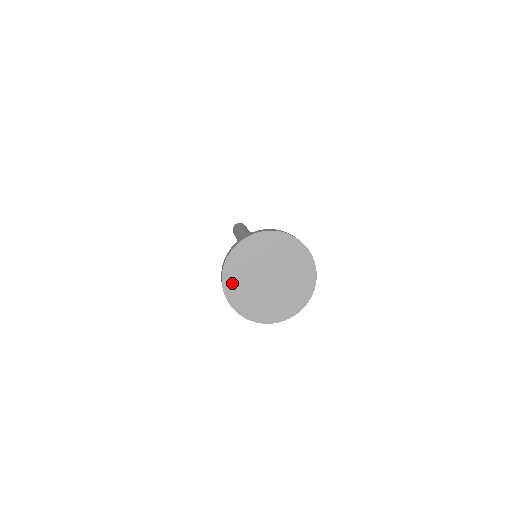
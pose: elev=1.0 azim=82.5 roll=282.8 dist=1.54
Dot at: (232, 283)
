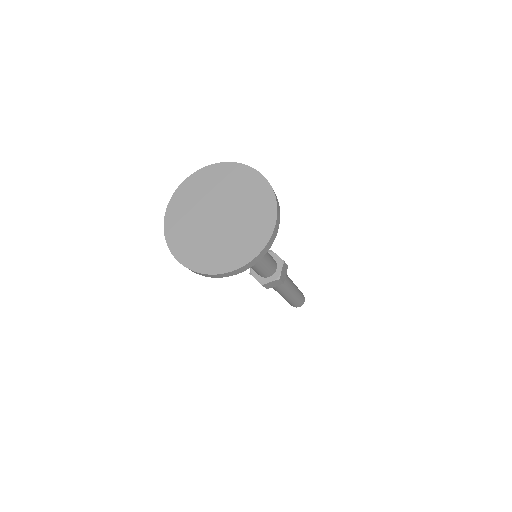
Dot at: (176, 216)
